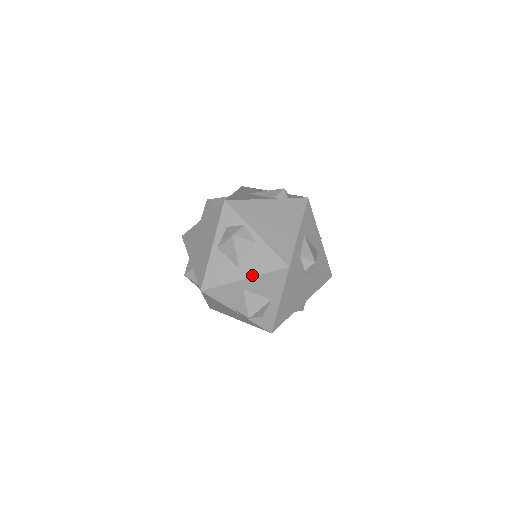
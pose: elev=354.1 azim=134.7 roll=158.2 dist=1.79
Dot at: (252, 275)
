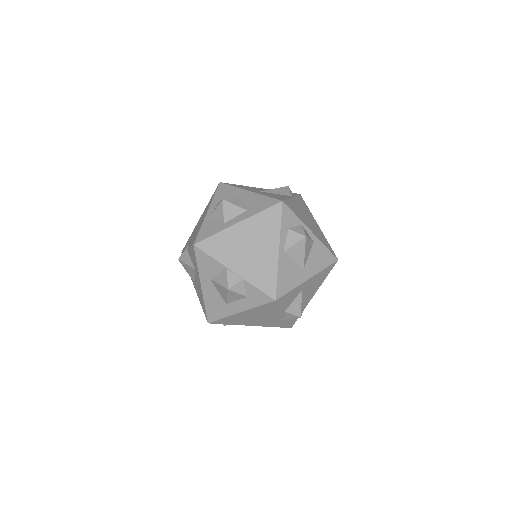
Dot at: (314, 273)
